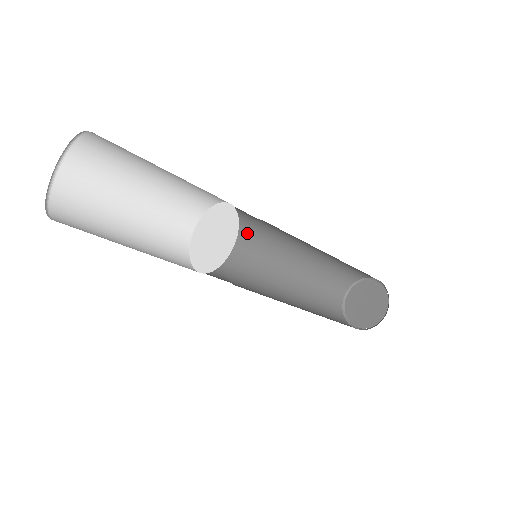
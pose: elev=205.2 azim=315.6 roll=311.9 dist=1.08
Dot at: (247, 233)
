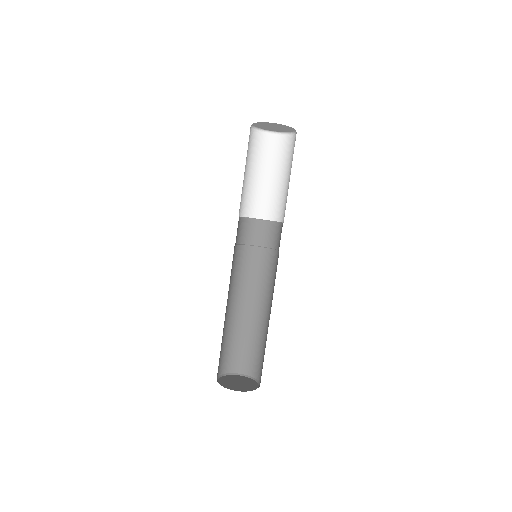
Dot at: (261, 255)
